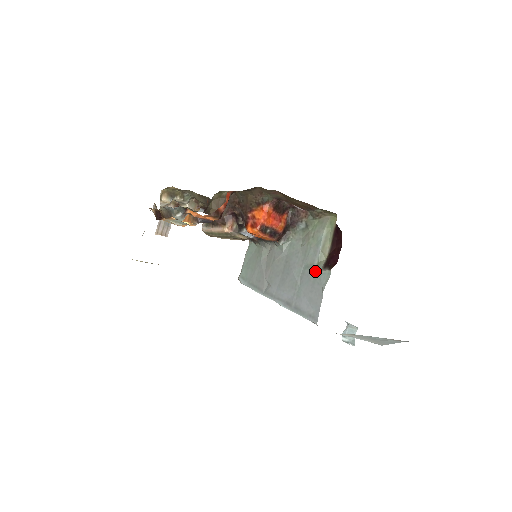
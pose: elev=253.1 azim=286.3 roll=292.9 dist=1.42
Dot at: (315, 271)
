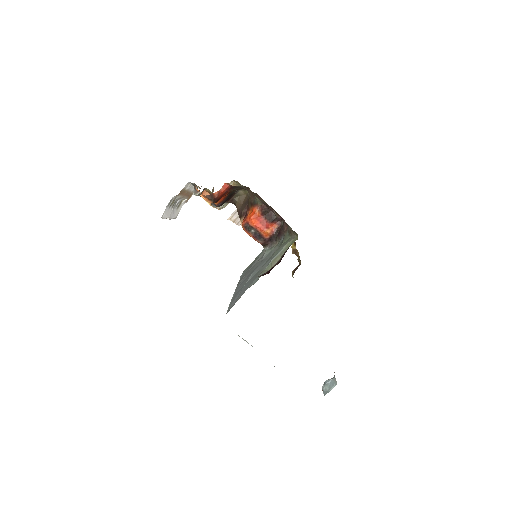
Dot at: (257, 275)
